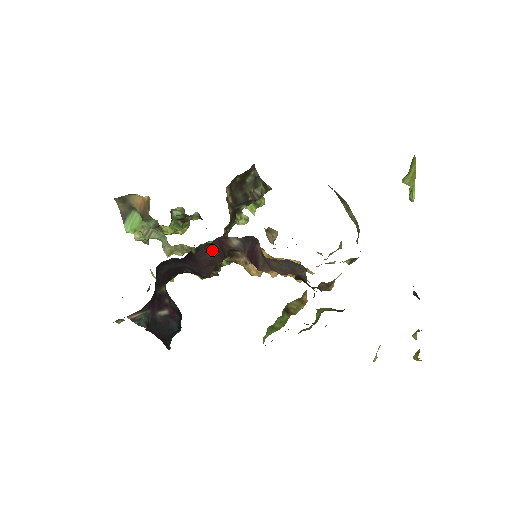
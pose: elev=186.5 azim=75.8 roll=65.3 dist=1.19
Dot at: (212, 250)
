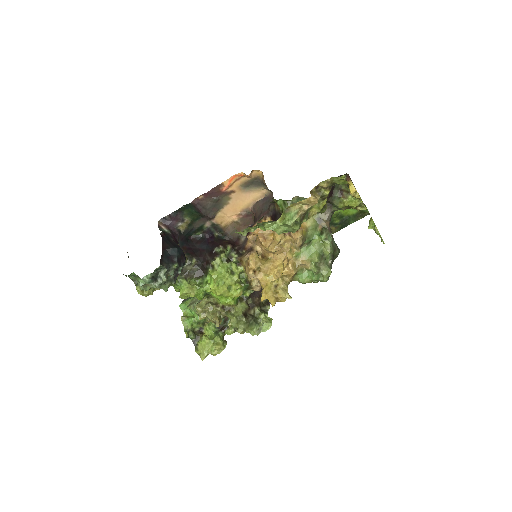
Dot at: (227, 241)
